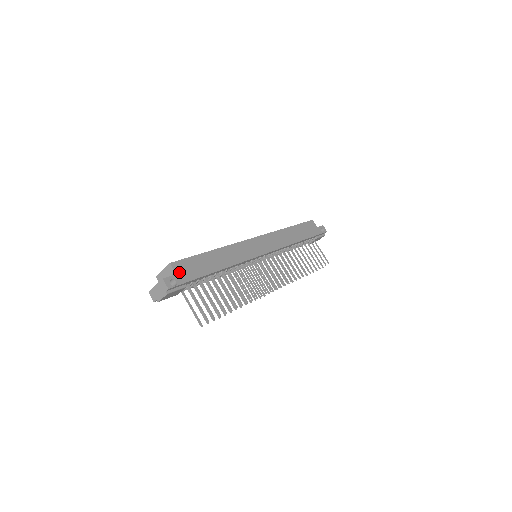
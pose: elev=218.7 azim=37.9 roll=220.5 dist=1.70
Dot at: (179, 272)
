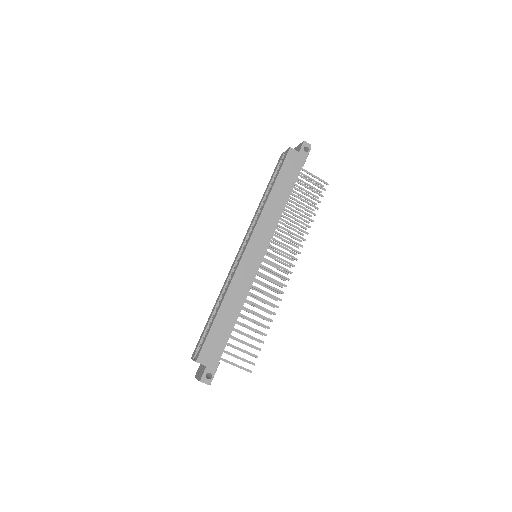
Dot at: (207, 362)
